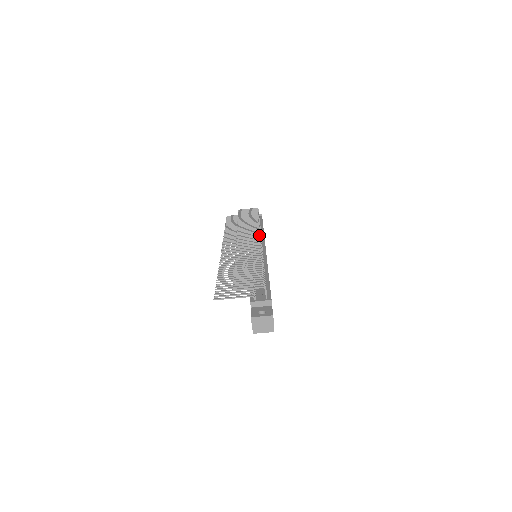
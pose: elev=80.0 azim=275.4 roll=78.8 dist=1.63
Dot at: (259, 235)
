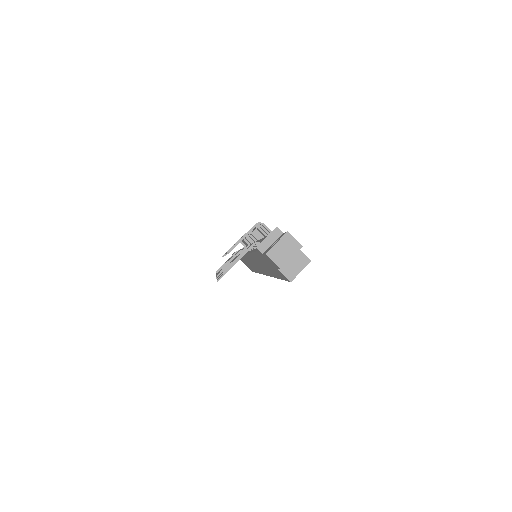
Dot at: occluded
